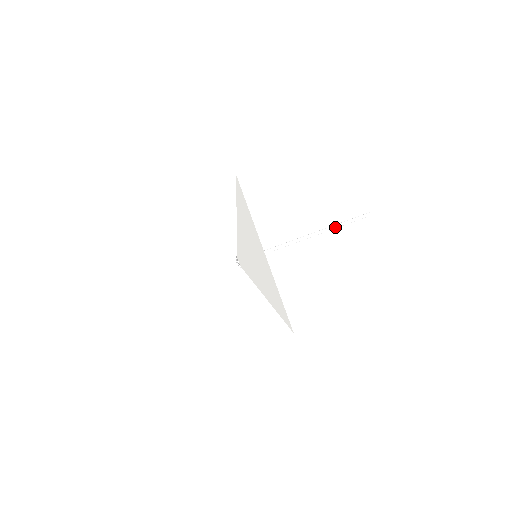
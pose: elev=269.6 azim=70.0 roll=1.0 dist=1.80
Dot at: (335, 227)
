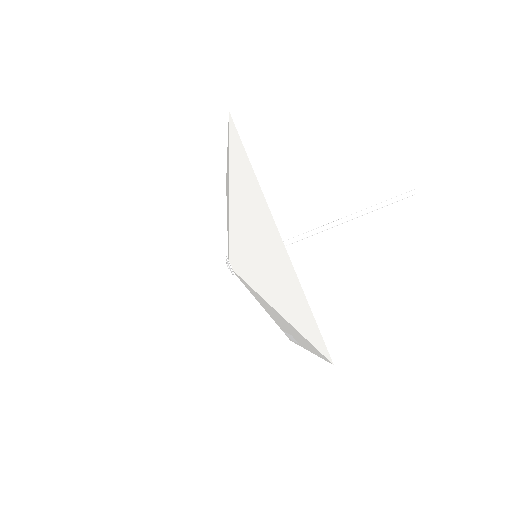
Dot at: (368, 211)
